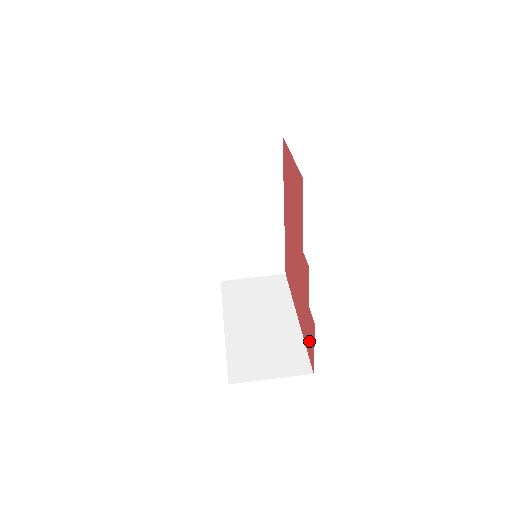
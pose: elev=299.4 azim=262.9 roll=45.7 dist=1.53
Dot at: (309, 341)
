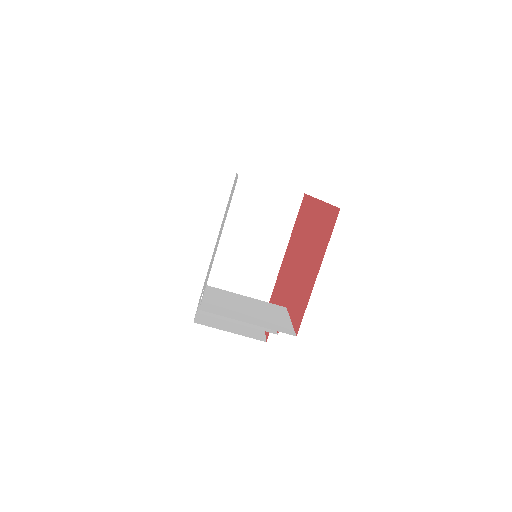
Dot at: occluded
